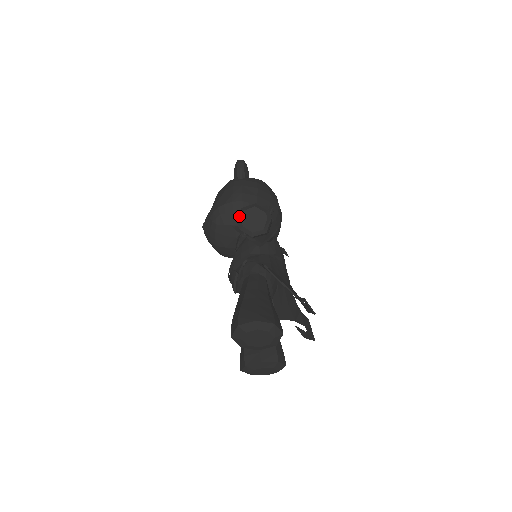
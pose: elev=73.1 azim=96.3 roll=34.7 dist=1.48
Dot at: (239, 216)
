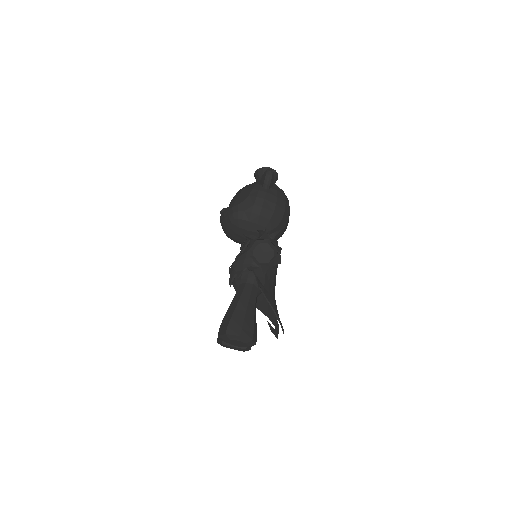
Dot at: (253, 245)
